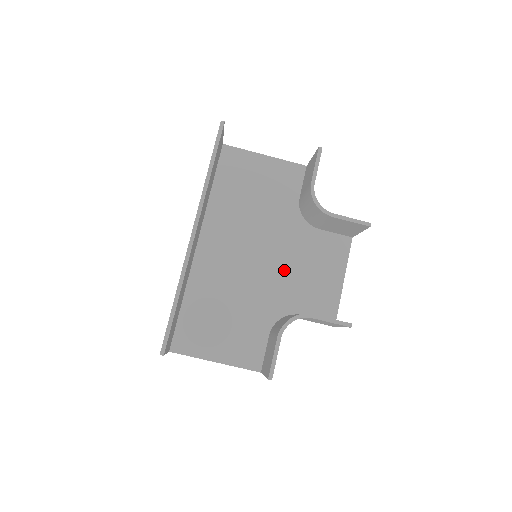
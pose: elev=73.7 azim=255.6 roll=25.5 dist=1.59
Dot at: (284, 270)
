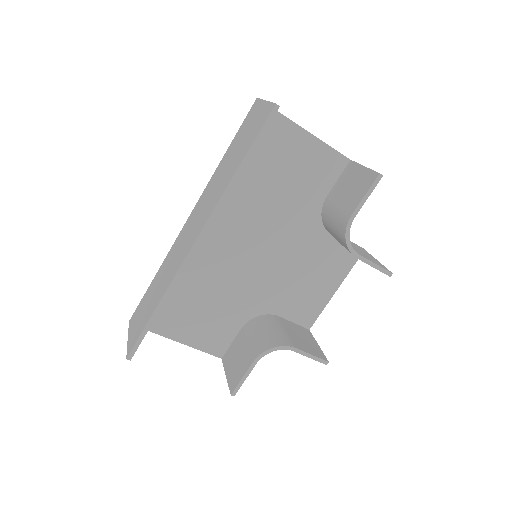
Dot at: (279, 270)
